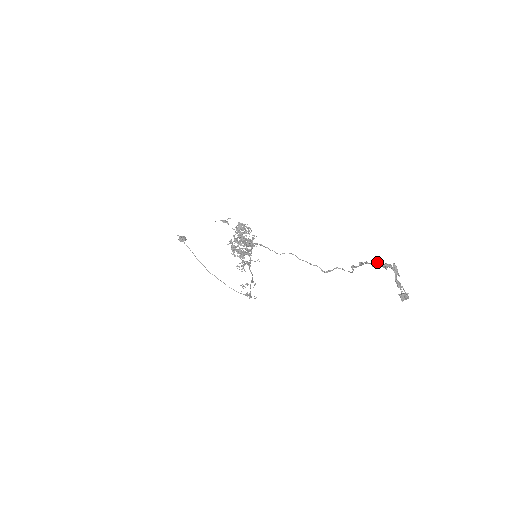
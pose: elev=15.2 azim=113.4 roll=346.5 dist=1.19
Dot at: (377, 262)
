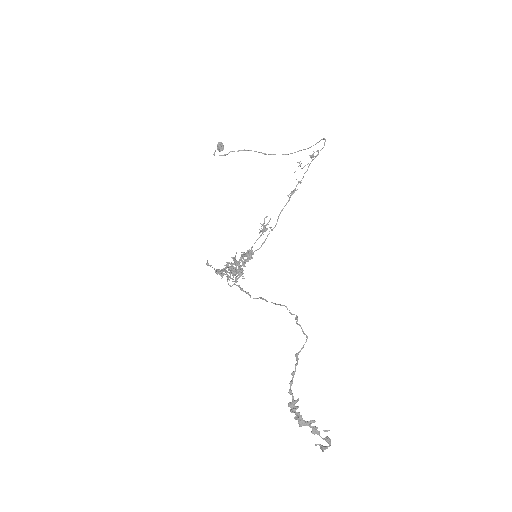
Dot at: (290, 410)
